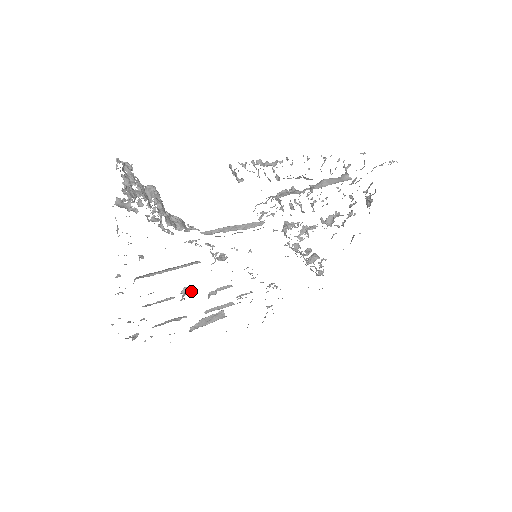
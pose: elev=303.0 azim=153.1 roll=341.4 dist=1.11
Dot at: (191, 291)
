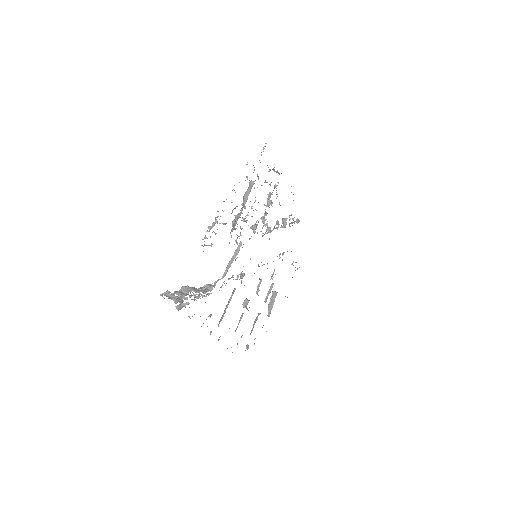
Dot at: (247, 302)
